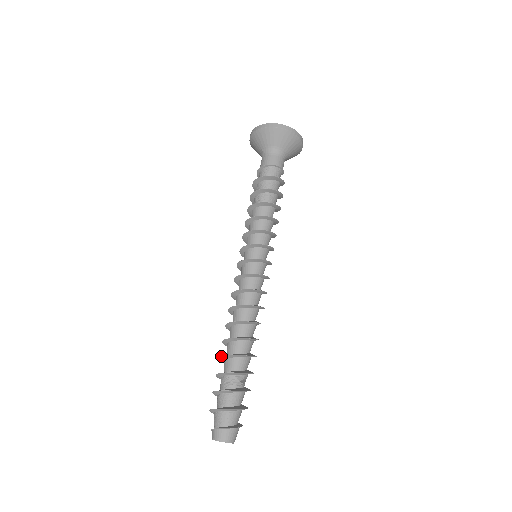
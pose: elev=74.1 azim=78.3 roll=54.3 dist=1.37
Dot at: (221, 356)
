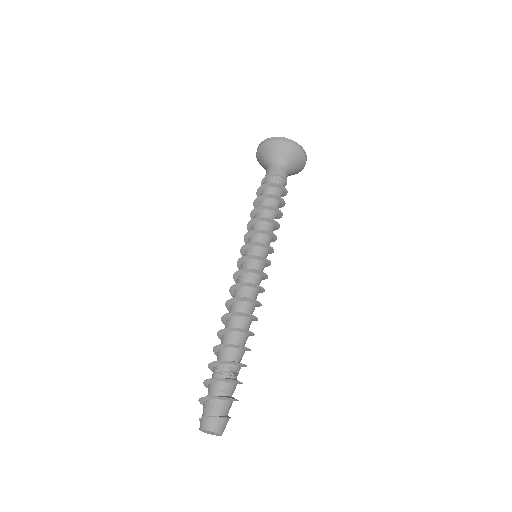
Dot at: (214, 346)
